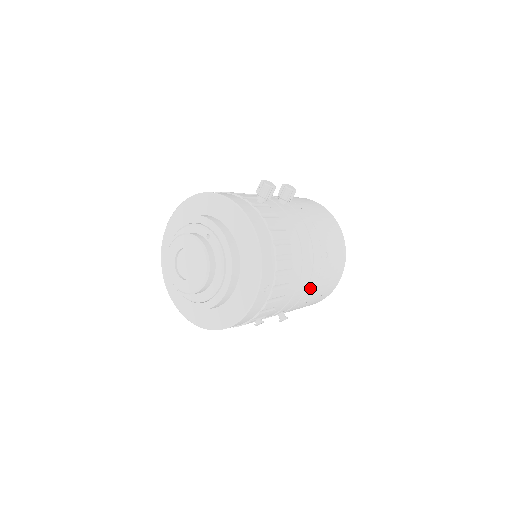
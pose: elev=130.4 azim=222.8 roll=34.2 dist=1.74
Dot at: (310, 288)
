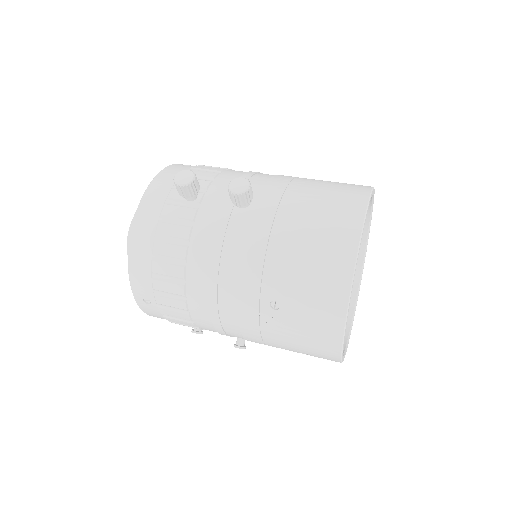
Dot at: (250, 333)
